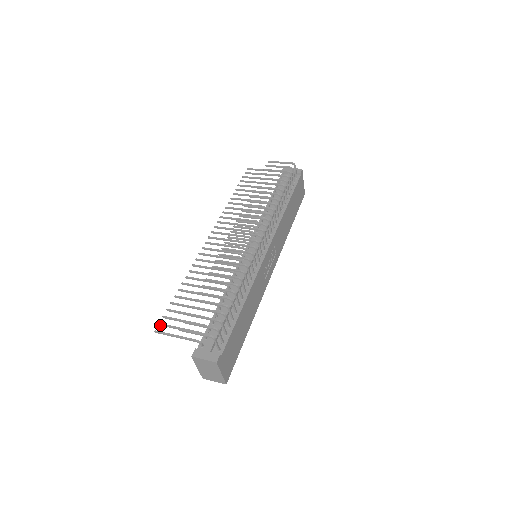
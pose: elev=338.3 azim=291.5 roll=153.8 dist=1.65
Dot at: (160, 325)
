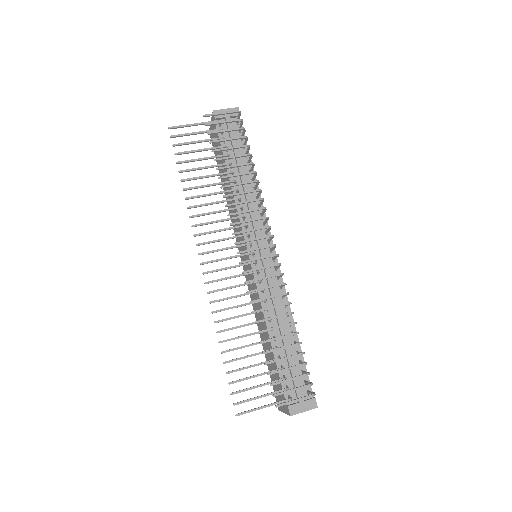
Dot at: occluded
